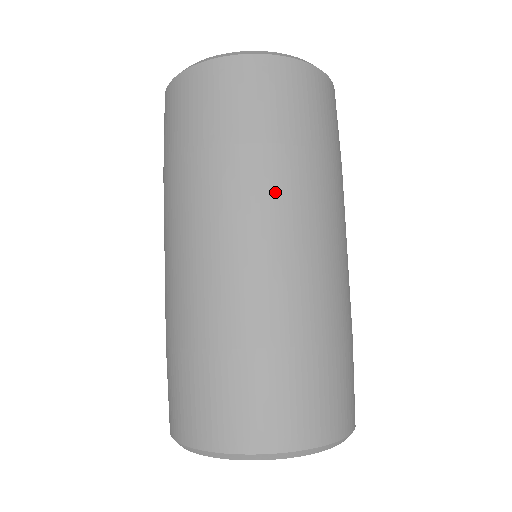
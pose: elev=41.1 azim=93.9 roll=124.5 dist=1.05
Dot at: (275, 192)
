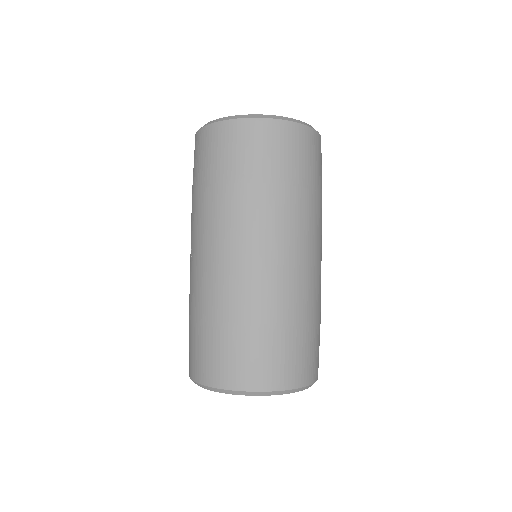
Dot at: (288, 219)
